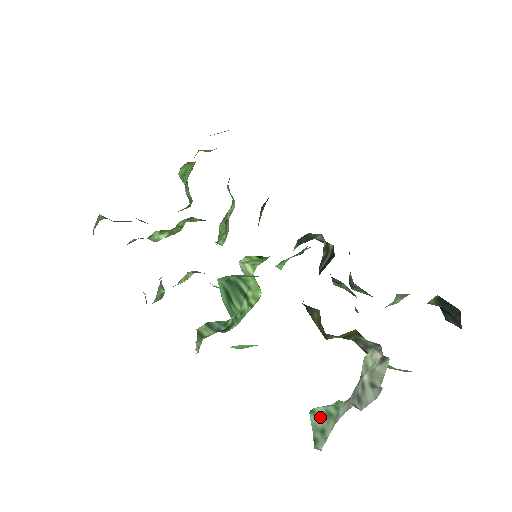
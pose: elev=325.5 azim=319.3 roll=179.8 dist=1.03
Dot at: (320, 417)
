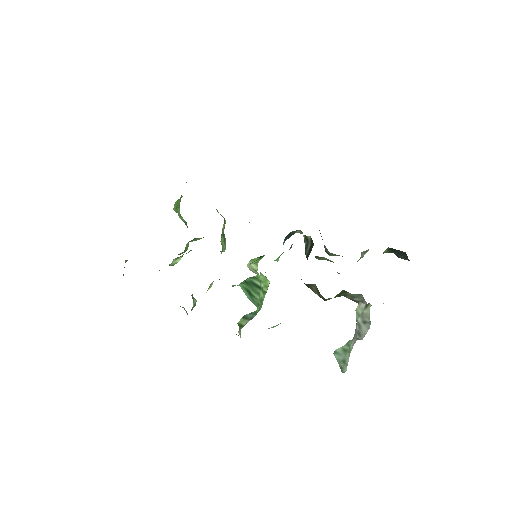
Dot at: (340, 354)
